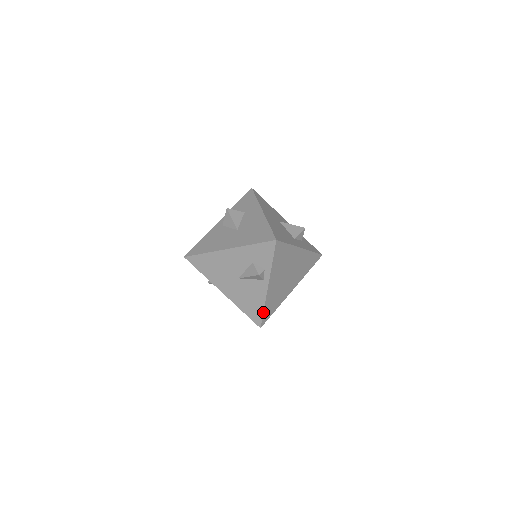
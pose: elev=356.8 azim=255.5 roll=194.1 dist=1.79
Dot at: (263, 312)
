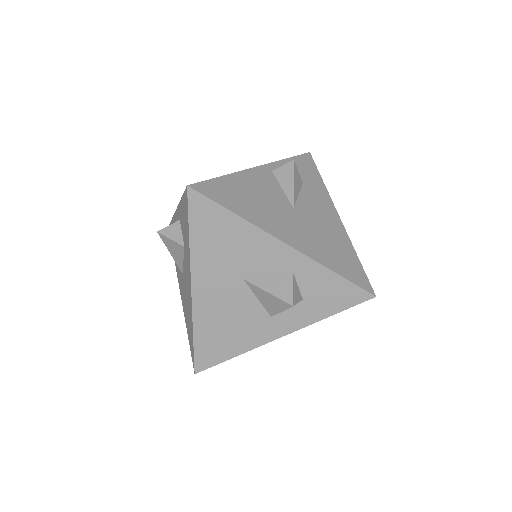
Dot at: occluded
